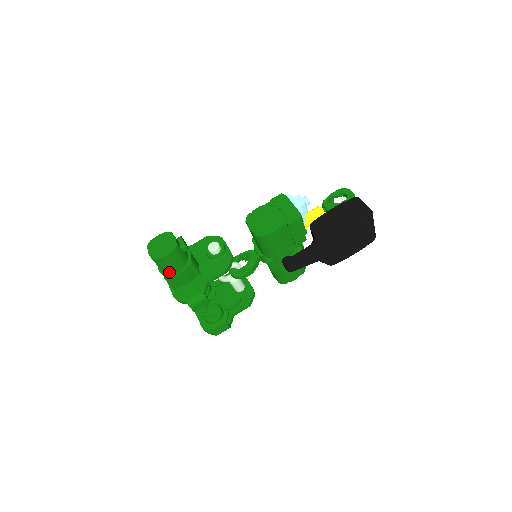
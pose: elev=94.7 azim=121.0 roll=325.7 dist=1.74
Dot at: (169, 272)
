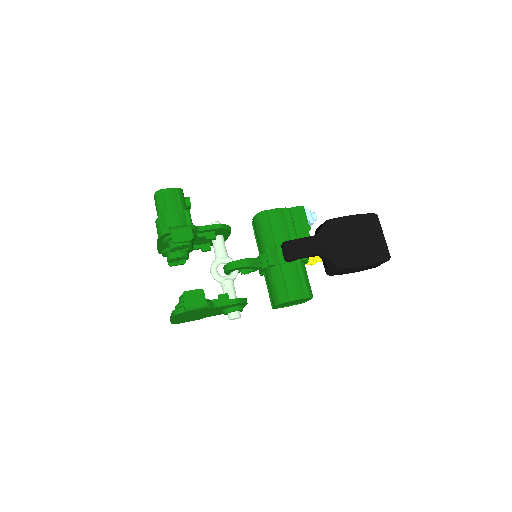
Dot at: (165, 210)
